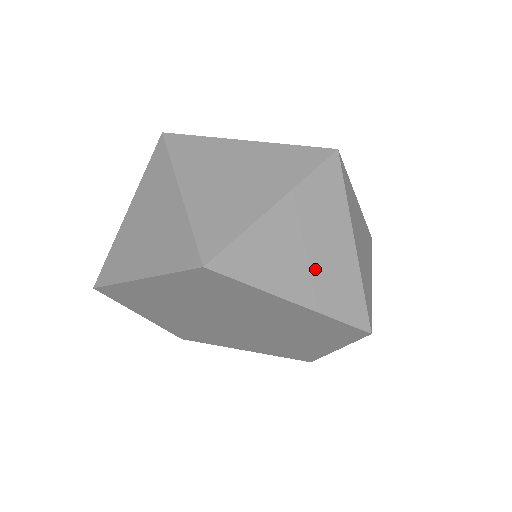
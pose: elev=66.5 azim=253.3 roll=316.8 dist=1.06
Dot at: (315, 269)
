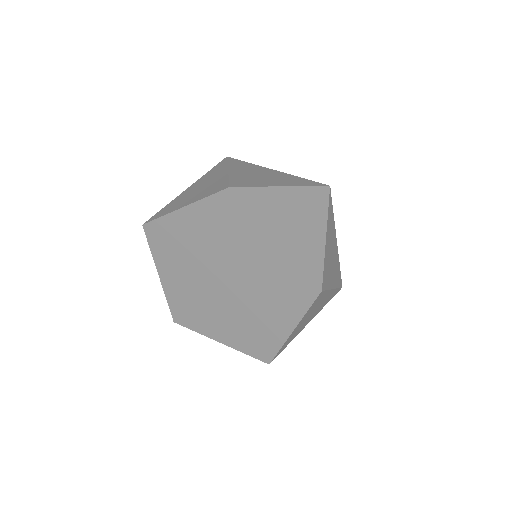
Dot at: (295, 231)
